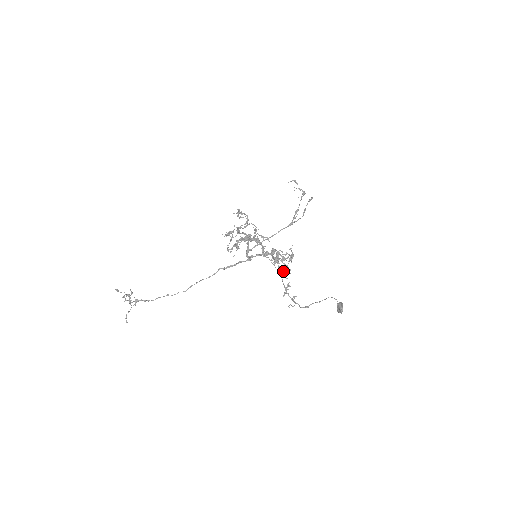
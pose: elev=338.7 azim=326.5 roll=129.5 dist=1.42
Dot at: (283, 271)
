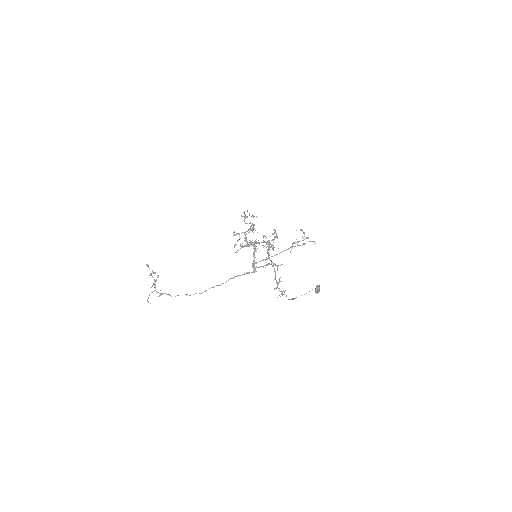
Dot at: (274, 263)
